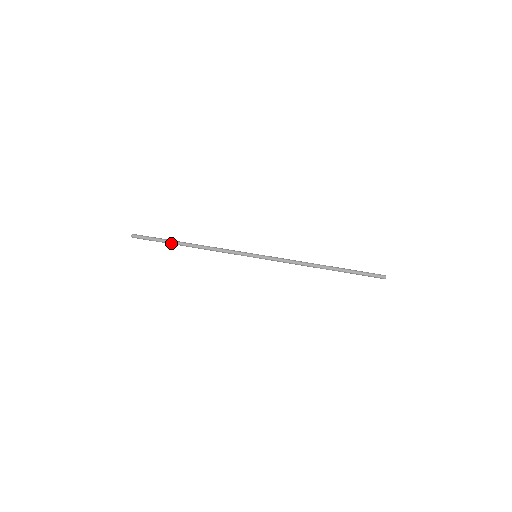
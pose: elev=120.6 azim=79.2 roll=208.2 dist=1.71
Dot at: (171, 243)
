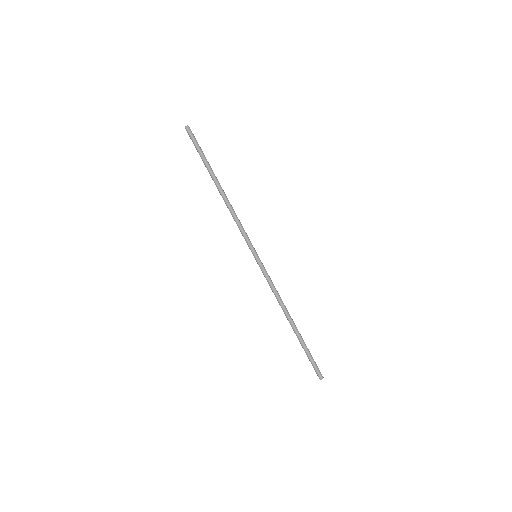
Dot at: (209, 169)
